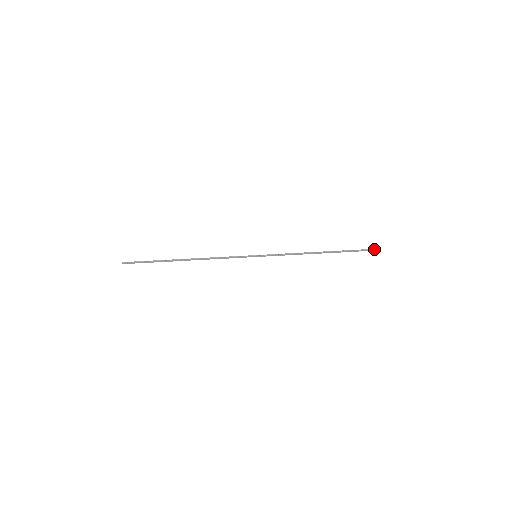
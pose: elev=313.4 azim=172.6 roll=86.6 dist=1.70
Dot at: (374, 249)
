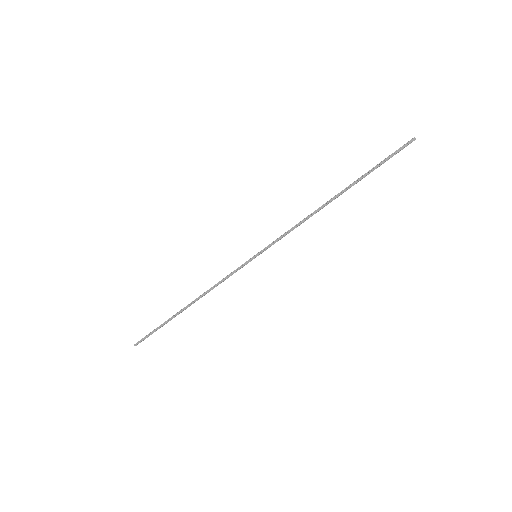
Dot at: (405, 144)
